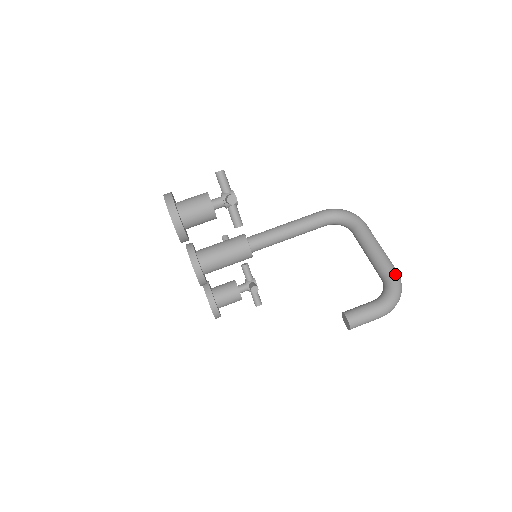
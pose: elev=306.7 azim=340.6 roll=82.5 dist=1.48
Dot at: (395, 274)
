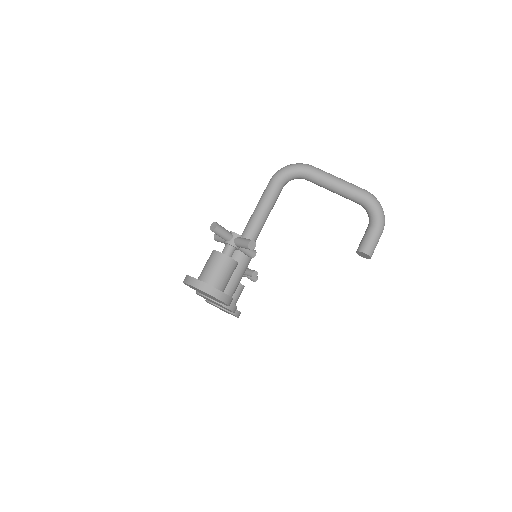
Dot at: (369, 195)
